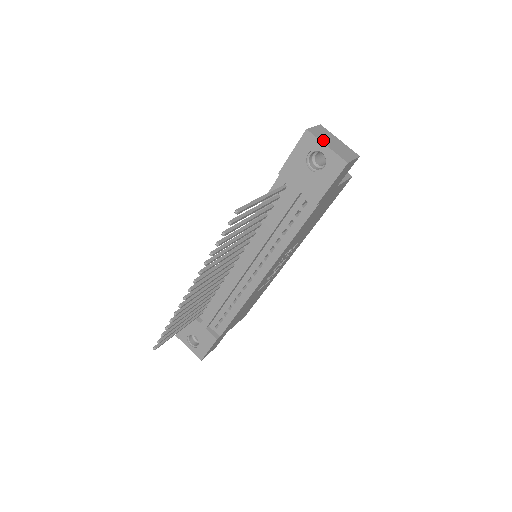
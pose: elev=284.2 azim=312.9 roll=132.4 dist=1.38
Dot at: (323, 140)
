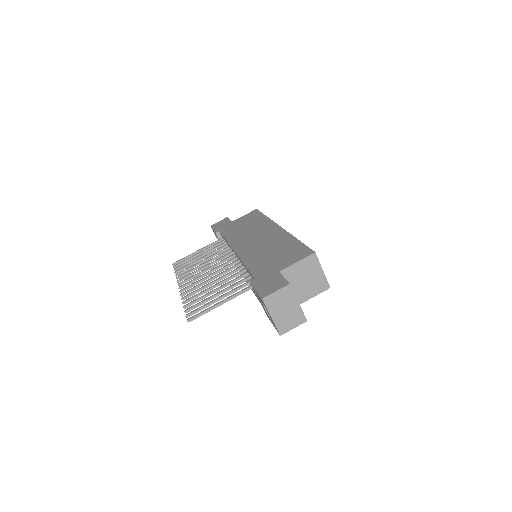
Dot at: (273, 310)
